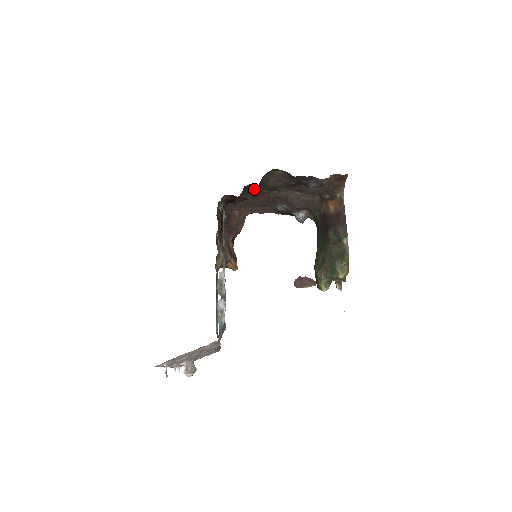
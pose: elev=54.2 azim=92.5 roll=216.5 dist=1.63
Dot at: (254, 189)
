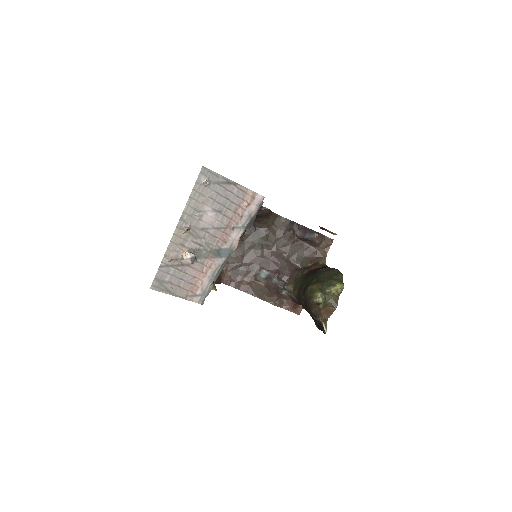
Dot at: (253, 235)
